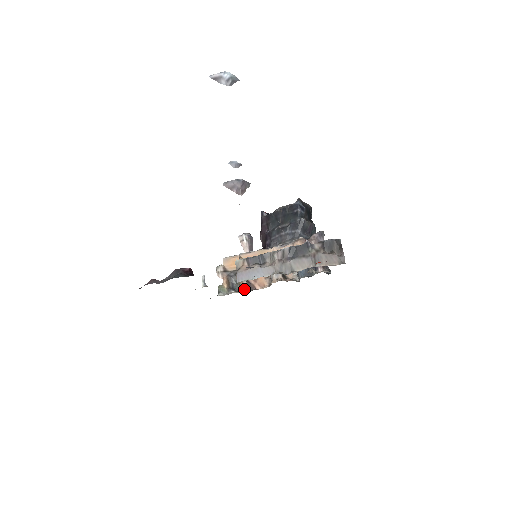
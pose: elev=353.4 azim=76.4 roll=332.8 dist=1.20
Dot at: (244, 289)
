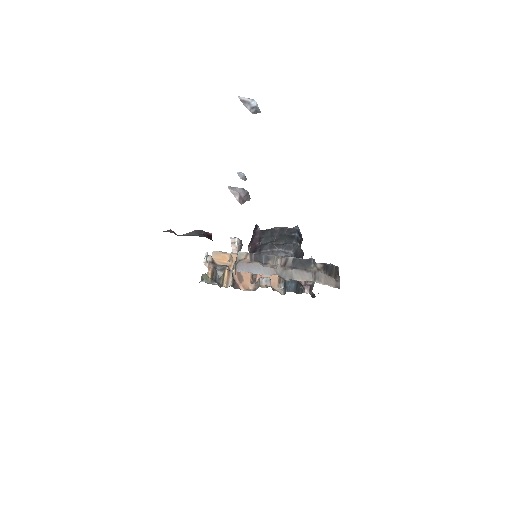
Dot at: (228, 285)
